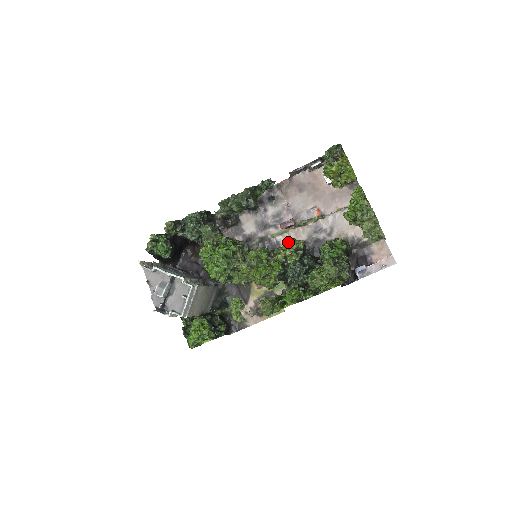
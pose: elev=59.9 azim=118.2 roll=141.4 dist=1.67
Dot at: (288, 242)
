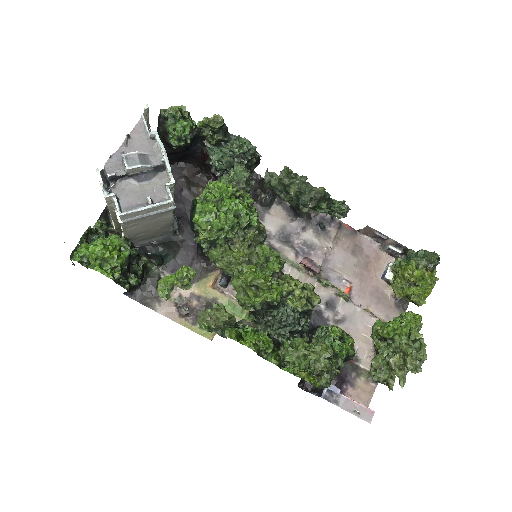
Dot at: occluded
